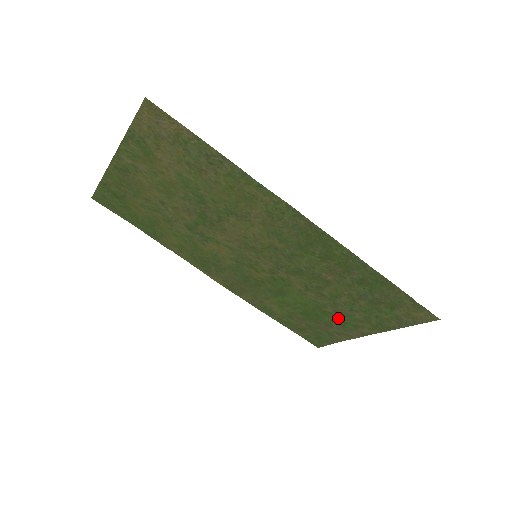
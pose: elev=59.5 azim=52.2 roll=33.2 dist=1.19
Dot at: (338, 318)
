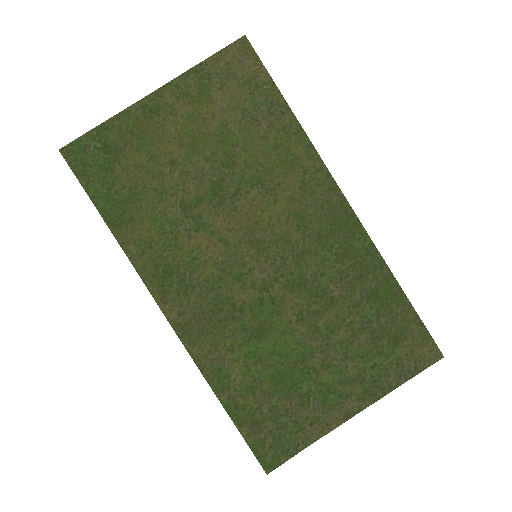
Dot at: (322, 381)
